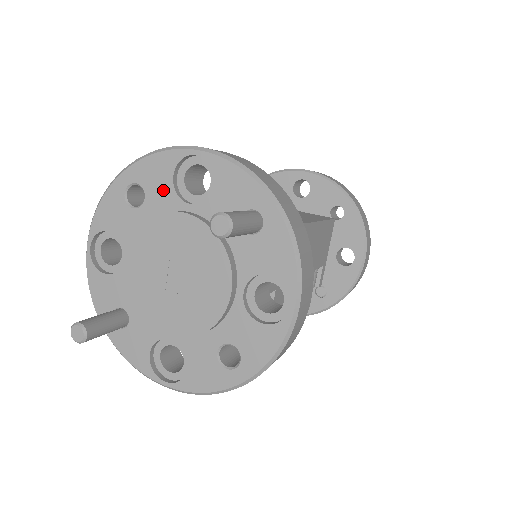
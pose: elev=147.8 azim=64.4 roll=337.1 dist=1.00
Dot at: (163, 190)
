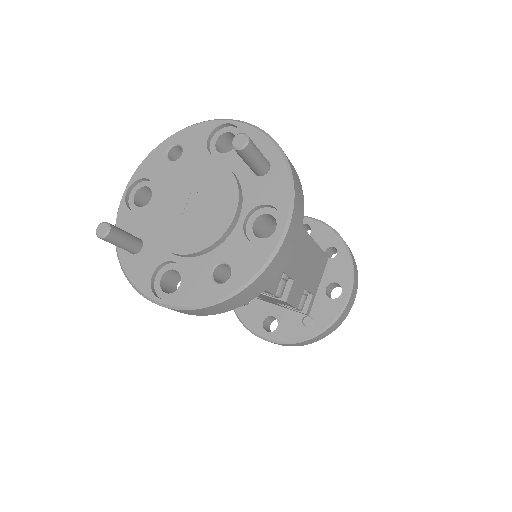
Dot at: (198, 148)
